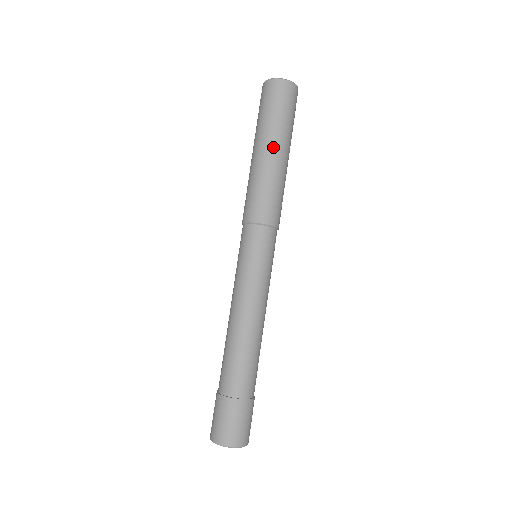
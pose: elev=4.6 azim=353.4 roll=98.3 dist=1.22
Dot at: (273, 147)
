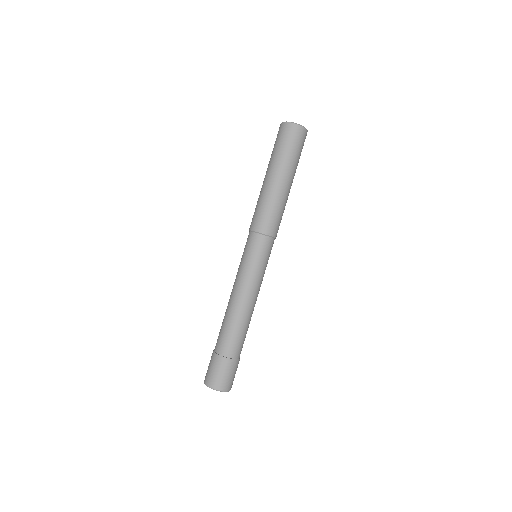
Dot at: (269, 174)
